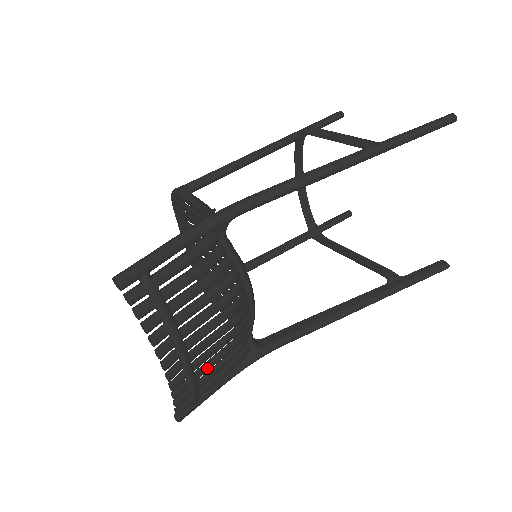
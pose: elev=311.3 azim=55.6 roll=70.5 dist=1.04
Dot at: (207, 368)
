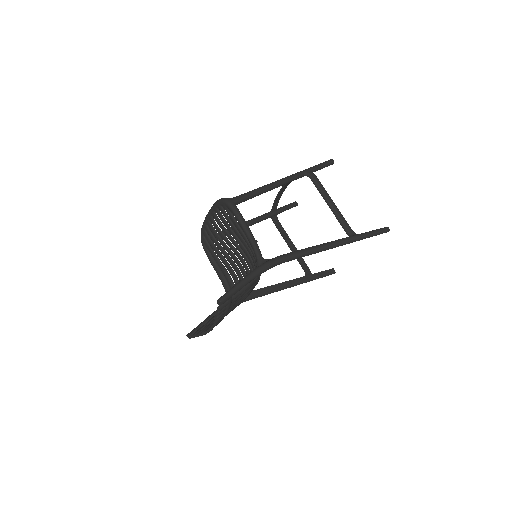
Dot at: occluded
